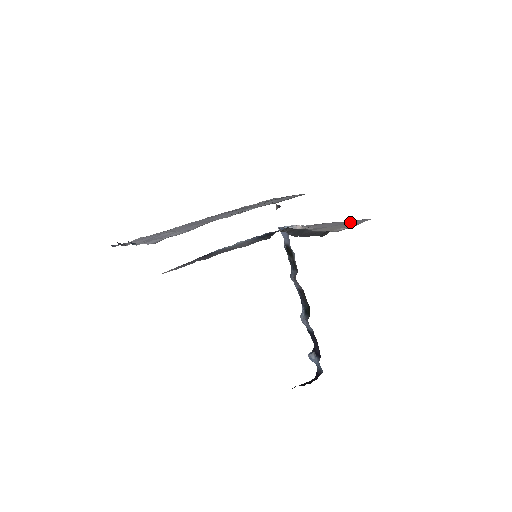
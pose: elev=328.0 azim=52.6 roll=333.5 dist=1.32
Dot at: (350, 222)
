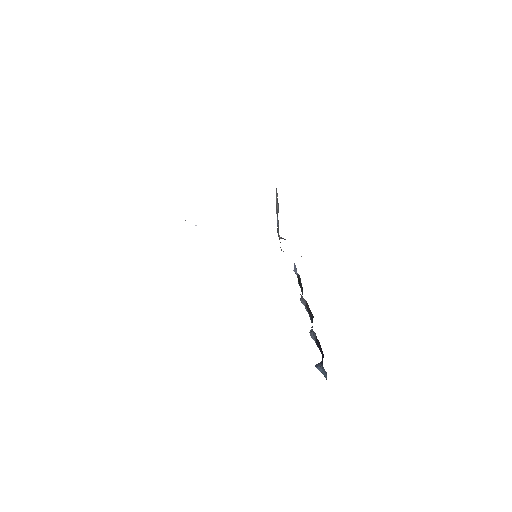
Dot at: occluded
